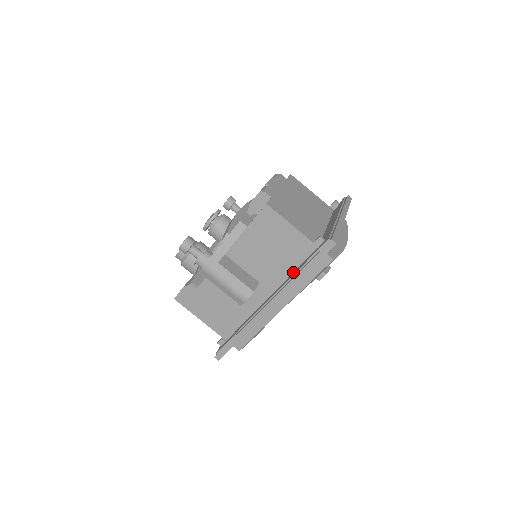
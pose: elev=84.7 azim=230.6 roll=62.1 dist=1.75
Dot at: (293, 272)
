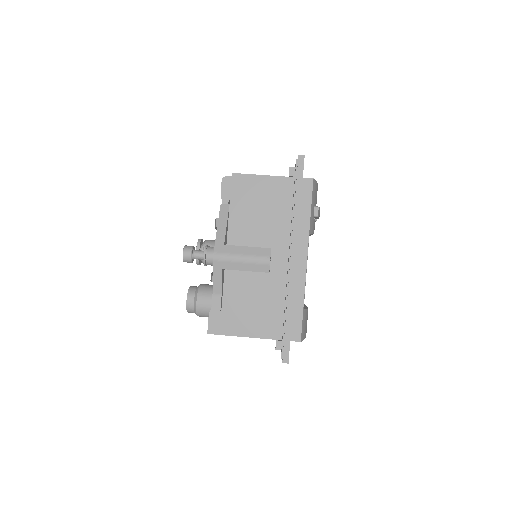
Dot at: (291, 215)
